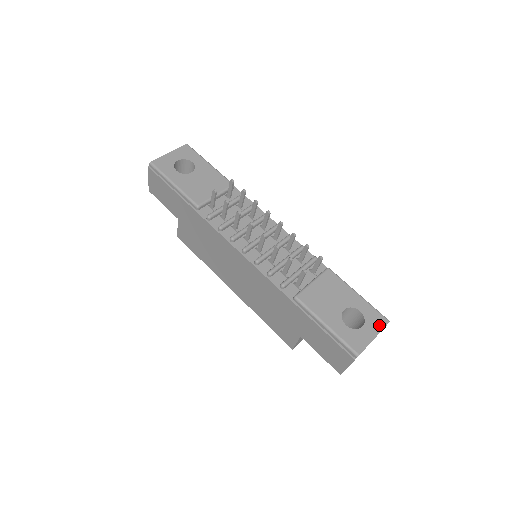
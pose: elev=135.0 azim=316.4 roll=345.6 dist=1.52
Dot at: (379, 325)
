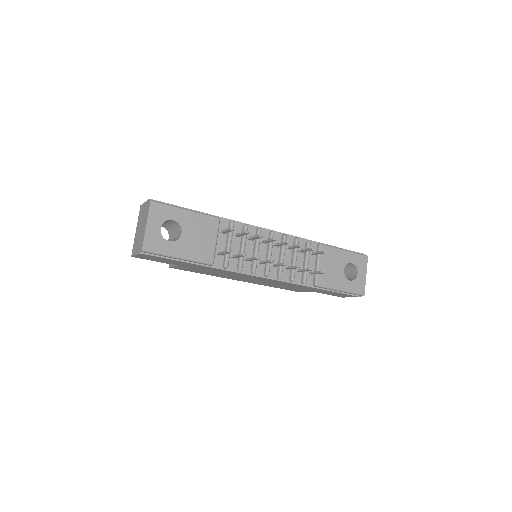
Dot at: (364, 264)
